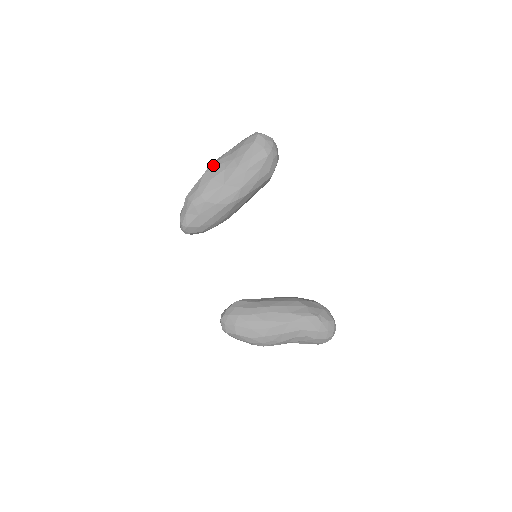
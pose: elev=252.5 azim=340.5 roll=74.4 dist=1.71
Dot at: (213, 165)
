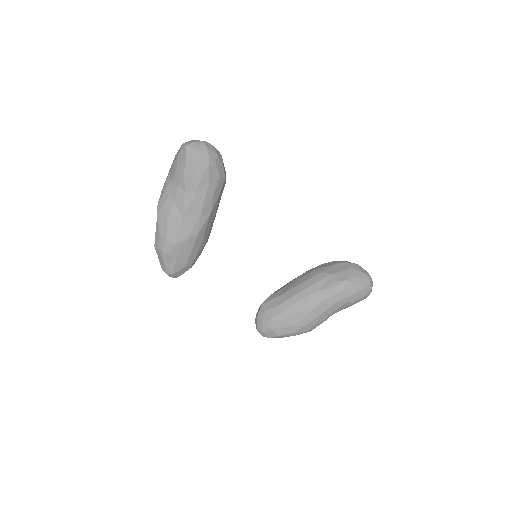
Dot at: (161, 202)
